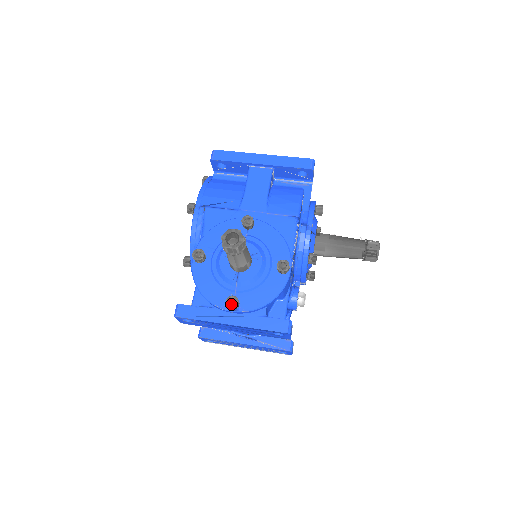
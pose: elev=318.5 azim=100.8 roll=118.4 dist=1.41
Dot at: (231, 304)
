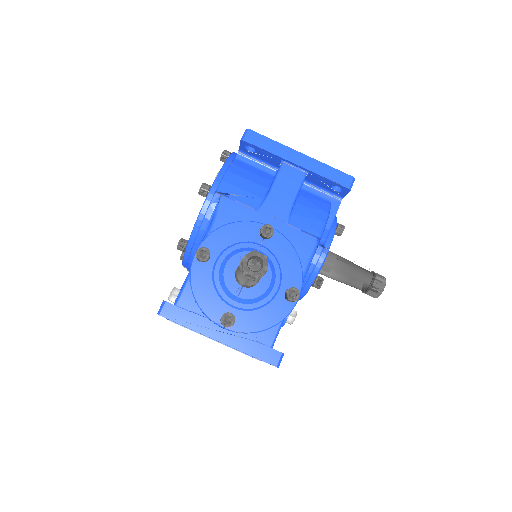
Dot at: (226, 321)
